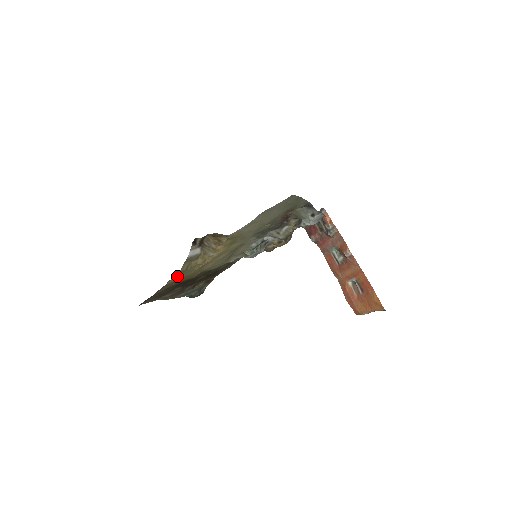
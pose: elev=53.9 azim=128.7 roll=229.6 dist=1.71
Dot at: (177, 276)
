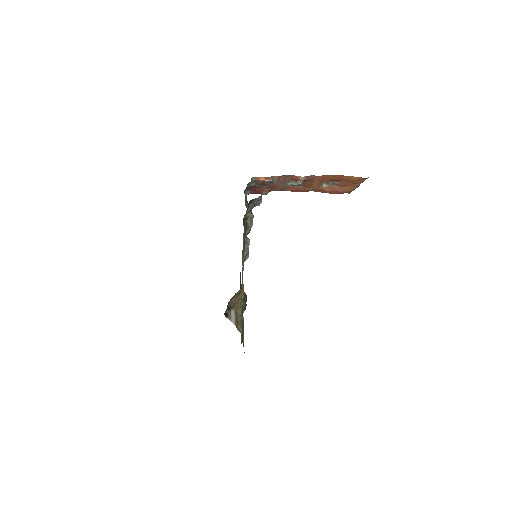
Dot at: (242, 336)
